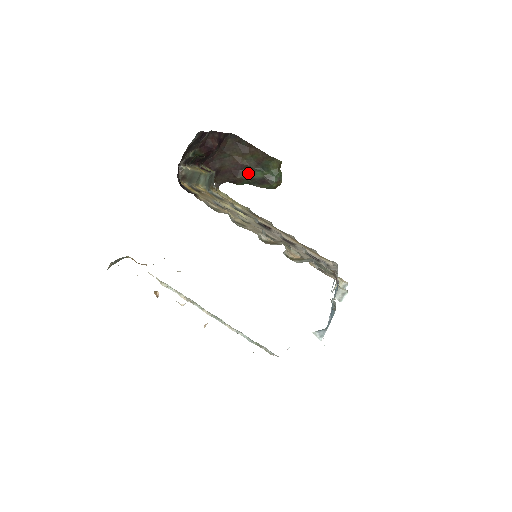
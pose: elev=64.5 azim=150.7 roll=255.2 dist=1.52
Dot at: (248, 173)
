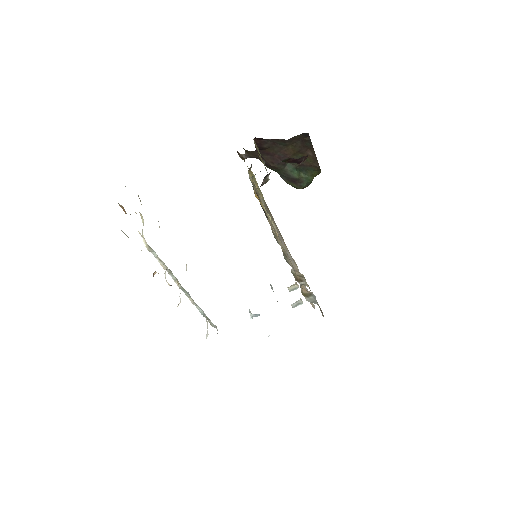
Dot at: (286, 166)
